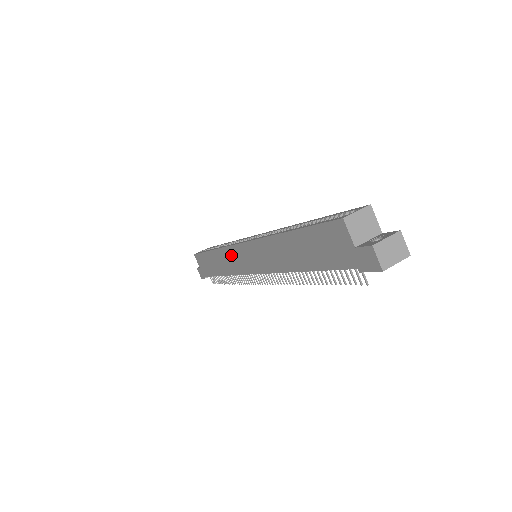
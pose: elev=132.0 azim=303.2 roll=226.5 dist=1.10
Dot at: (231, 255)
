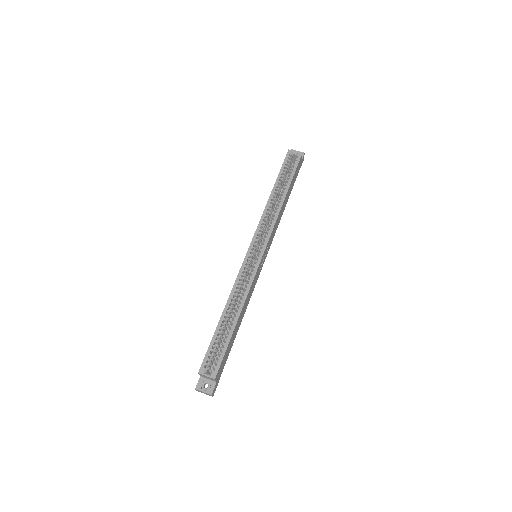
Dot at: occluded
